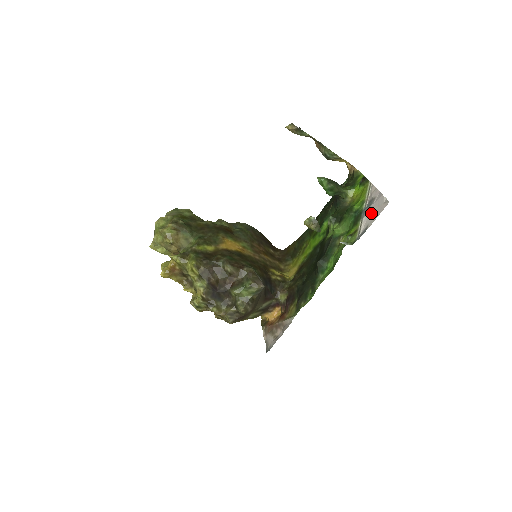
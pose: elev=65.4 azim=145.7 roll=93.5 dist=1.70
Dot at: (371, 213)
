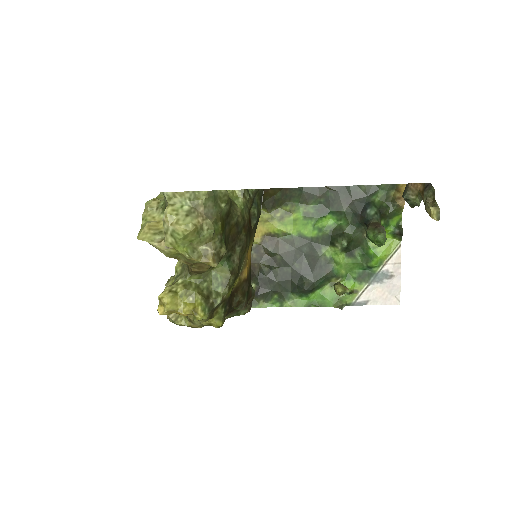
Dot at: (380, 290)
